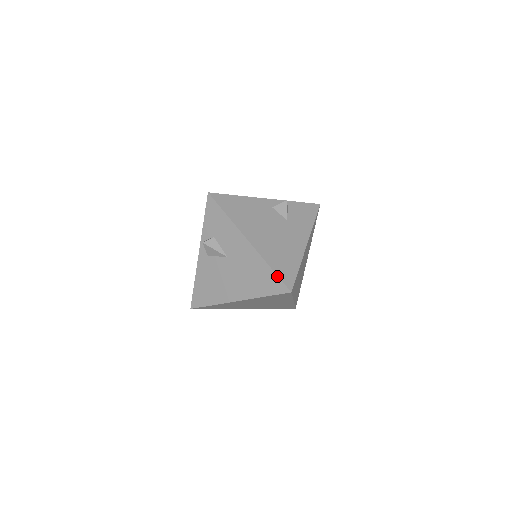
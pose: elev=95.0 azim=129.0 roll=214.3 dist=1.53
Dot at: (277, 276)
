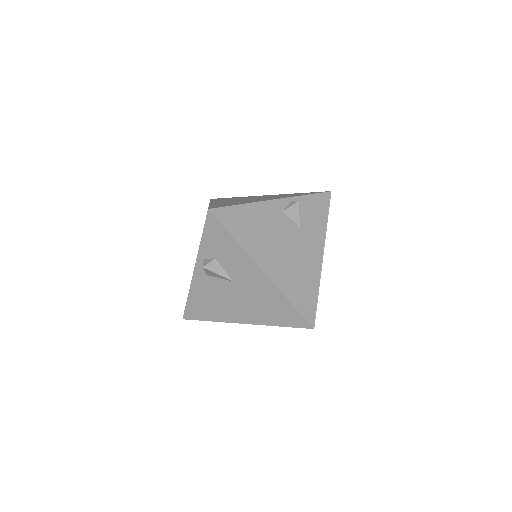
Dot at: (298, 312)
